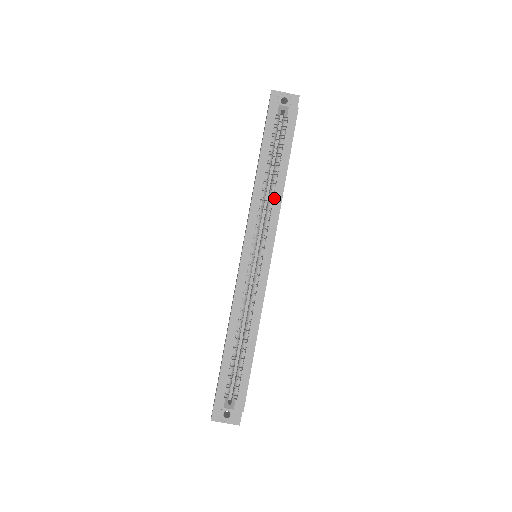
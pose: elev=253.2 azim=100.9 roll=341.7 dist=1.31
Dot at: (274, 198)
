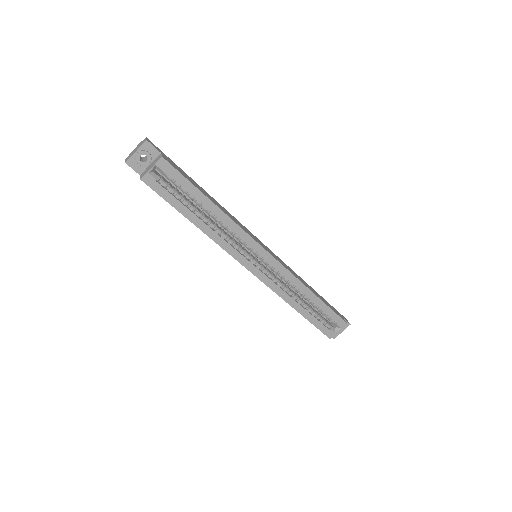
Dot at: (226, 225)
